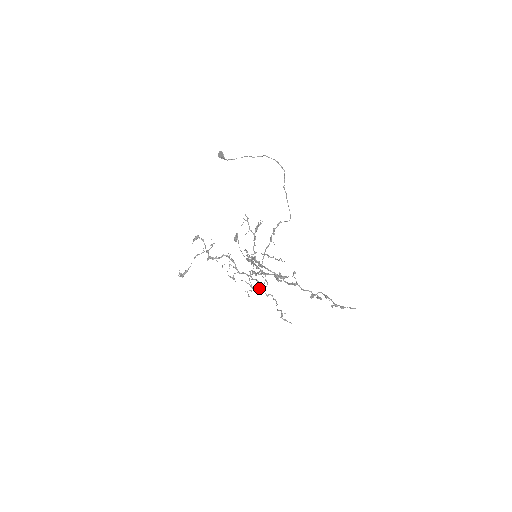
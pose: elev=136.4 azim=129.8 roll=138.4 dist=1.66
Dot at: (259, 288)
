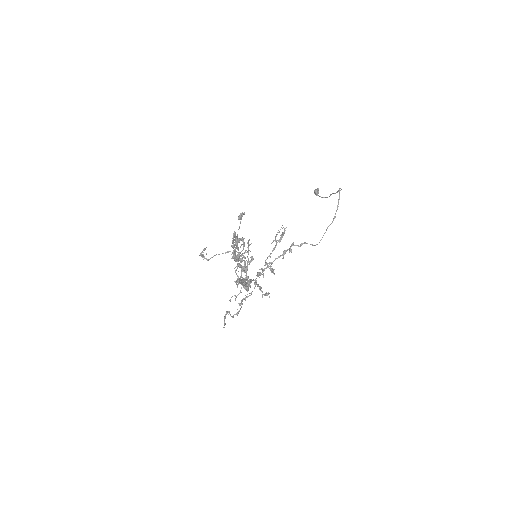
Dot at: (244, 298)
